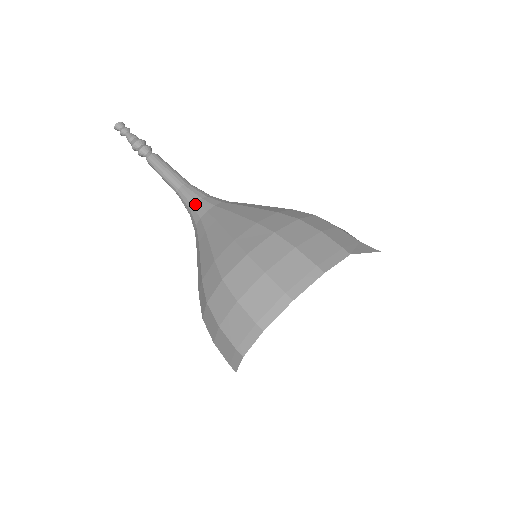
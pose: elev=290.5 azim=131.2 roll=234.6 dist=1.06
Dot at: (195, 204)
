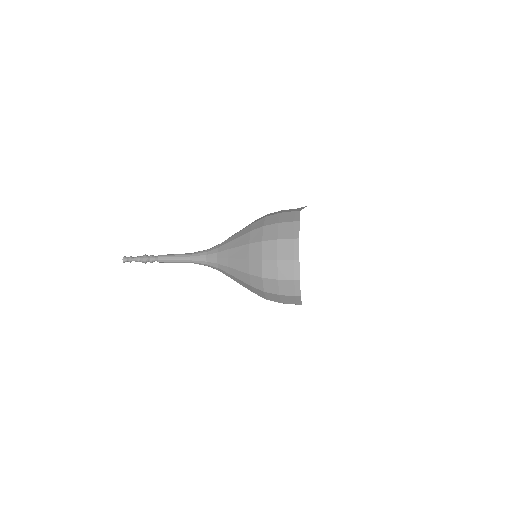
Dot at: (207, 256)
